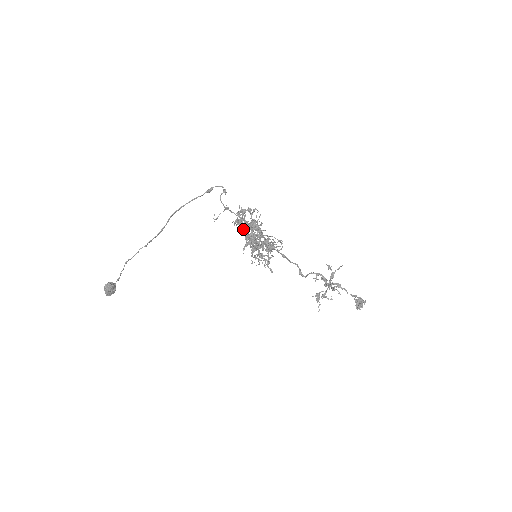
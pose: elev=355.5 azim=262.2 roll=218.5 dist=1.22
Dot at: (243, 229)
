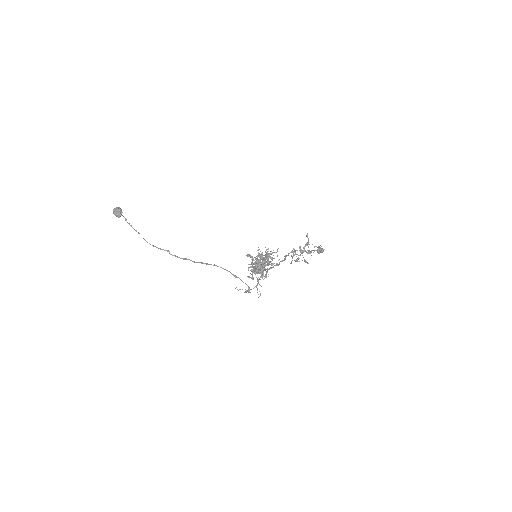
Dot at: occluded
